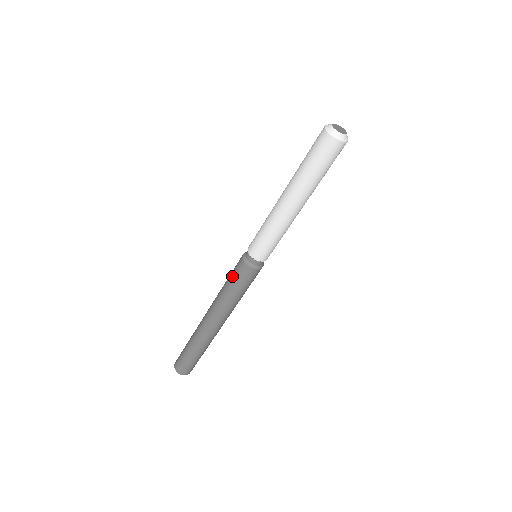
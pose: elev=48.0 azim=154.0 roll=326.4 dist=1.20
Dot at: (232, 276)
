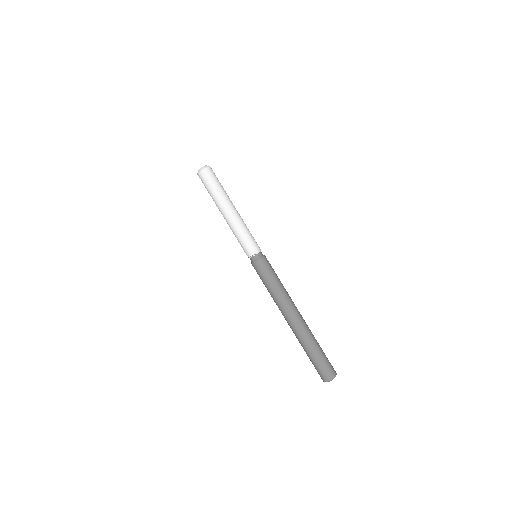
Dot at: occluded
